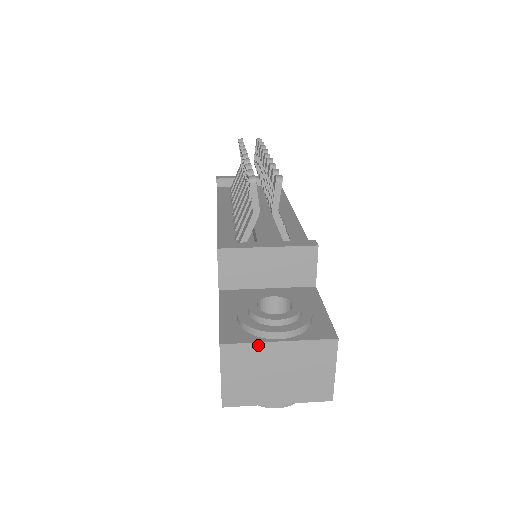
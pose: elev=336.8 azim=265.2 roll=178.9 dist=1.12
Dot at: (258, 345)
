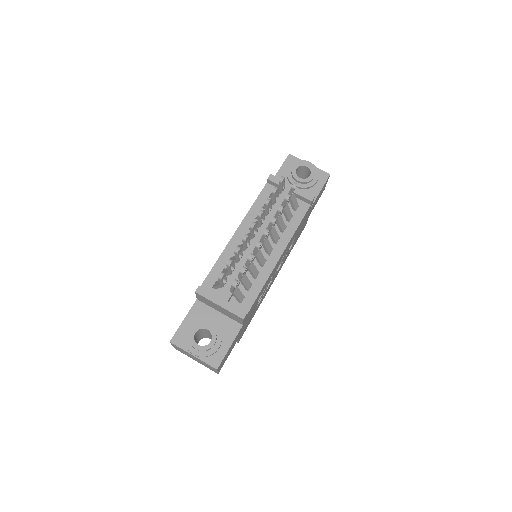
Dot at: (185, 351)
